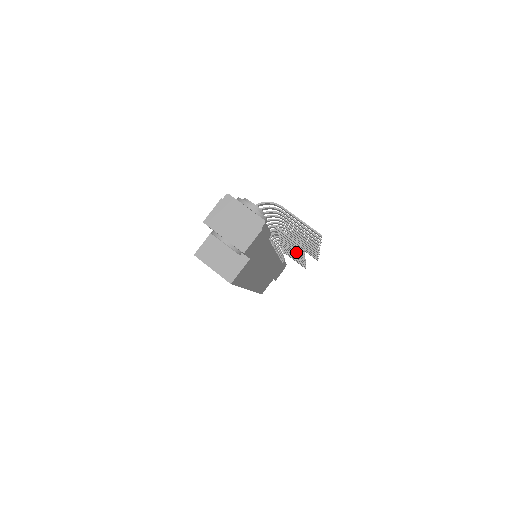
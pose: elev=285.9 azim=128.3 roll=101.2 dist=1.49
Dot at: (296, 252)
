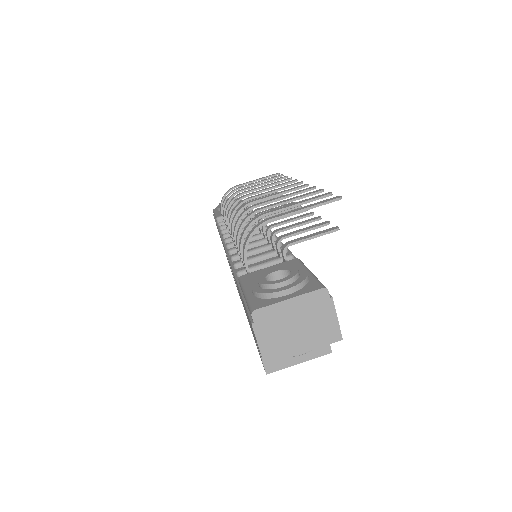
Dot at: occluded
